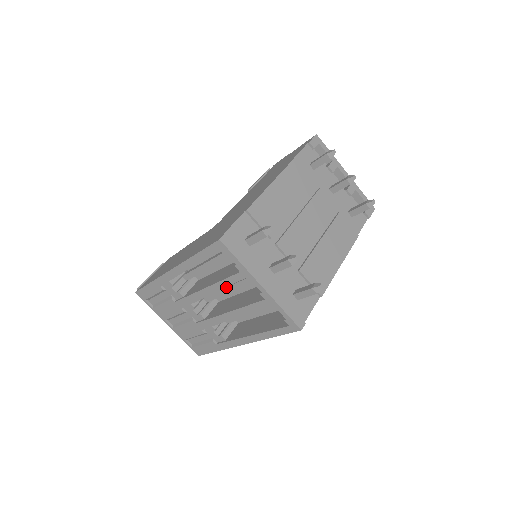
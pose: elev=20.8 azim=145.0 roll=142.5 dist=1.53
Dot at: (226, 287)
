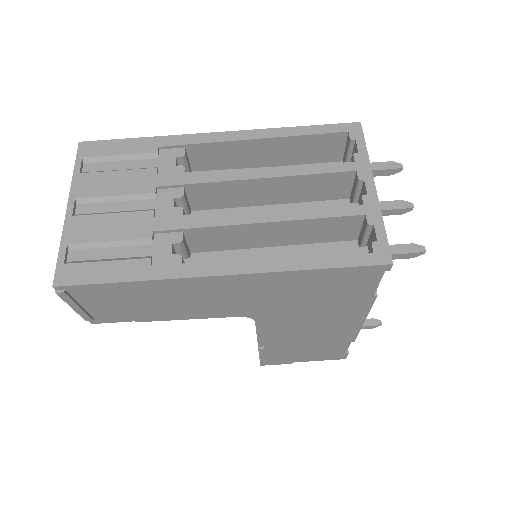
Dot at: occluded
